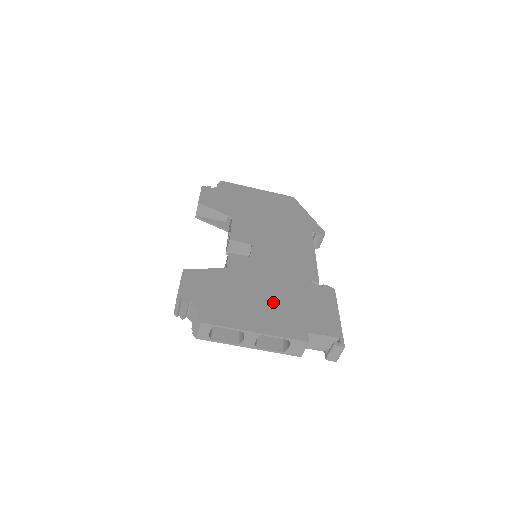
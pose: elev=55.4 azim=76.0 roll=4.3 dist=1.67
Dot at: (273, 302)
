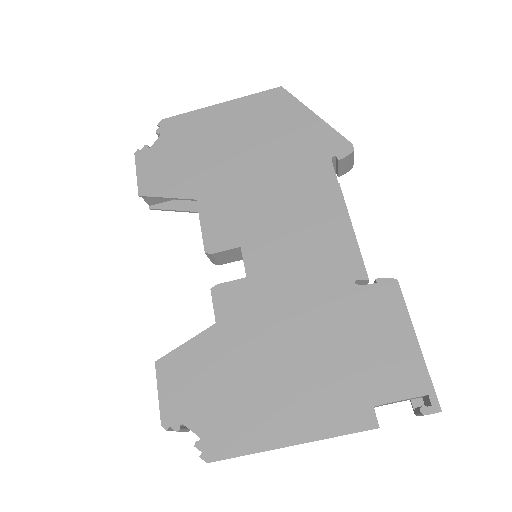
Dot at: (303, 365)
